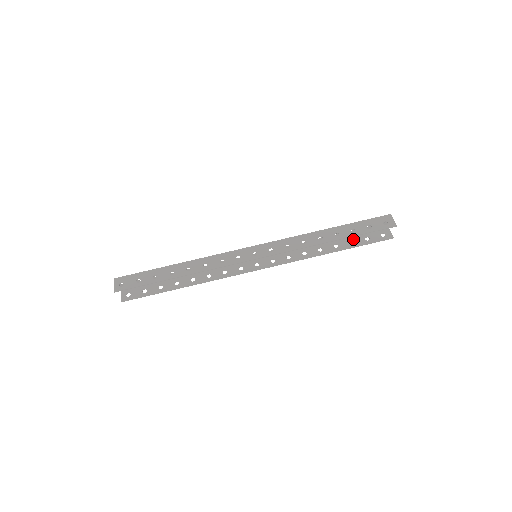
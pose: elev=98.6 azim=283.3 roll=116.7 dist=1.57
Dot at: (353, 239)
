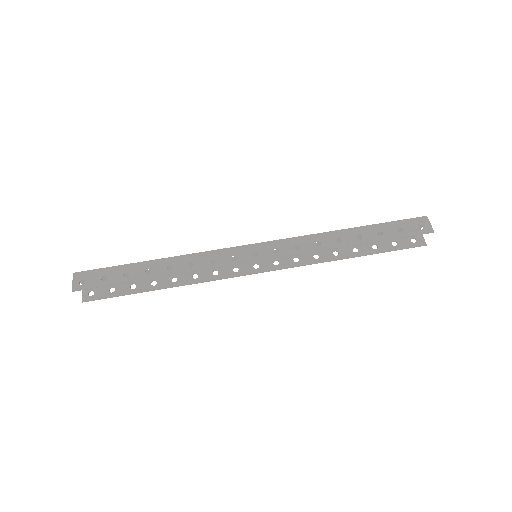
Dot at: (377, 243)
